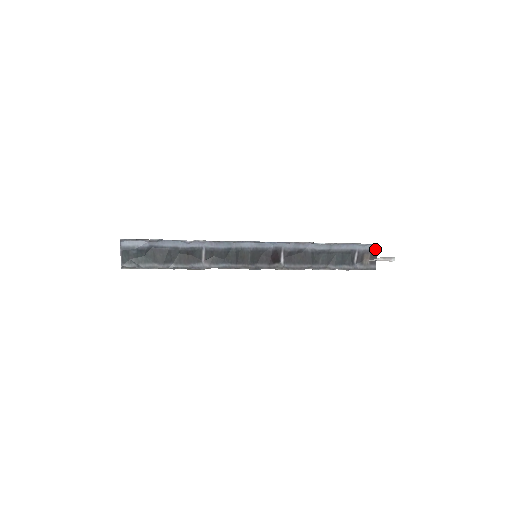
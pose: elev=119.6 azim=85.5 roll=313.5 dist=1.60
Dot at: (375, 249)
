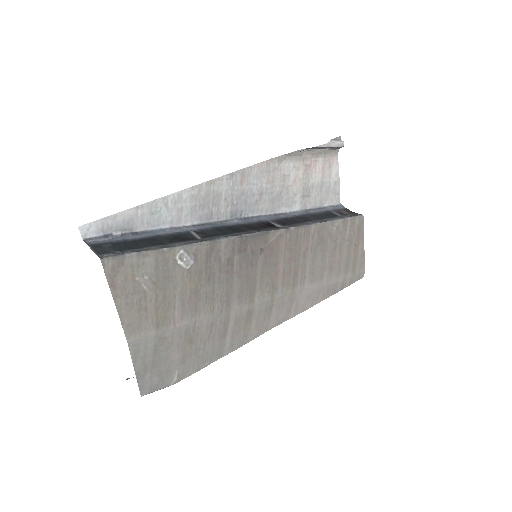
Dot at: (343, 208)
